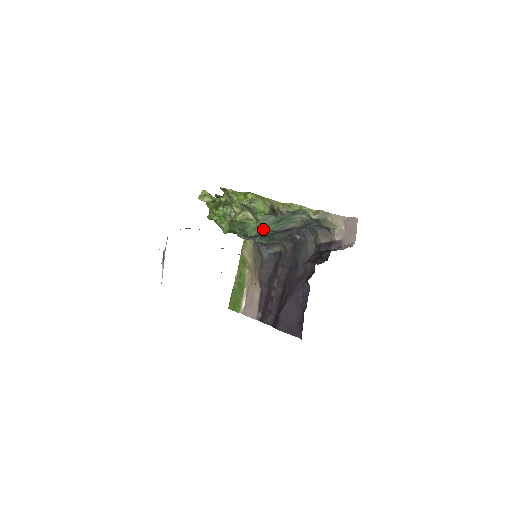
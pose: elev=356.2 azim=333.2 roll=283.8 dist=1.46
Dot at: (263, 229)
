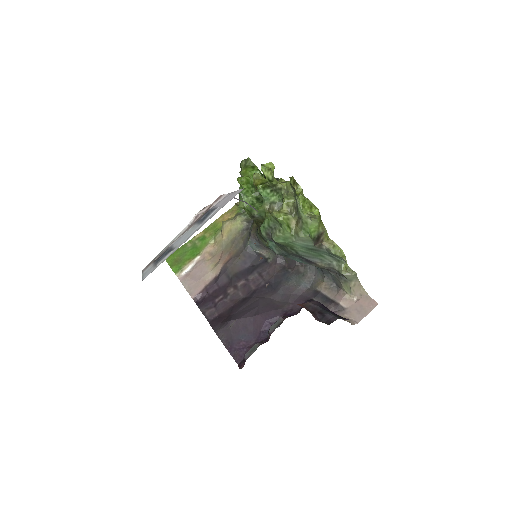
Dot at: (292, 245)
